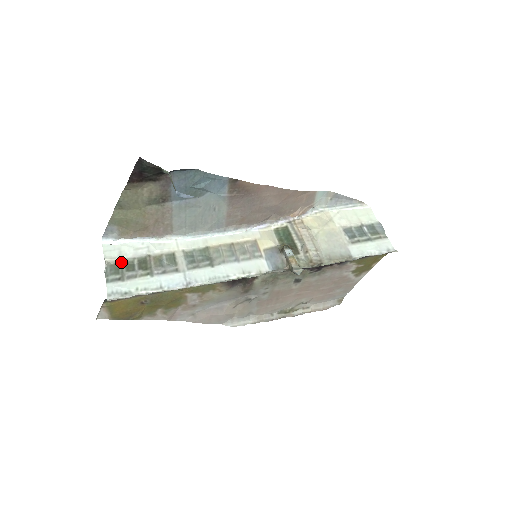
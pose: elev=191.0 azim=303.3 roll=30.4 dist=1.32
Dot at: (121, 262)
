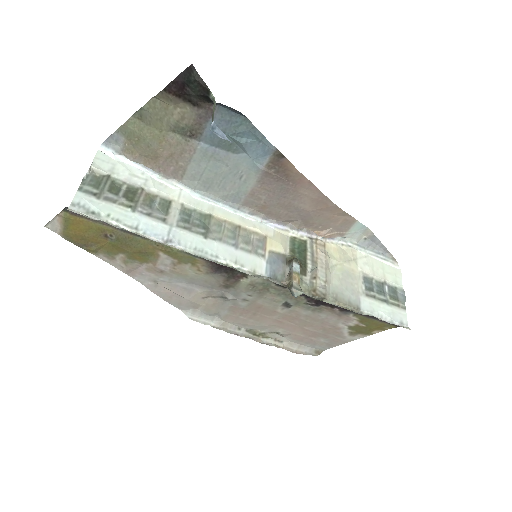
Dot at: (108, 178)
